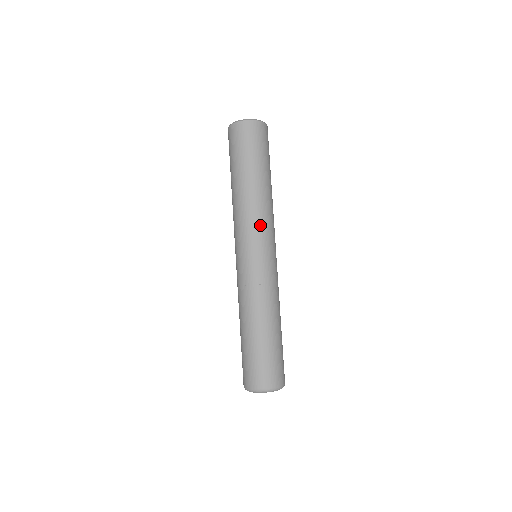
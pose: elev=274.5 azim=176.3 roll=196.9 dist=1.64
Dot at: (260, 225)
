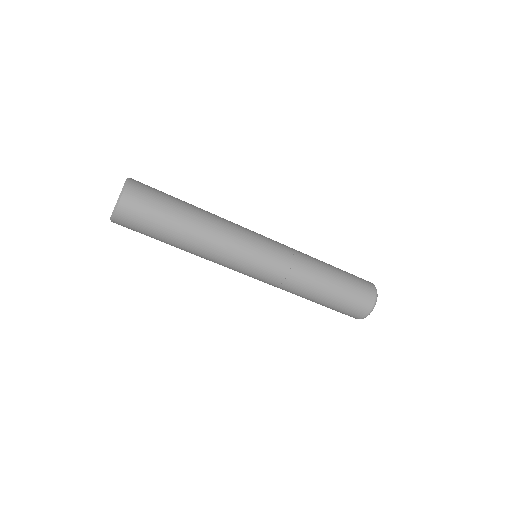
Dot at: (234, 249)
